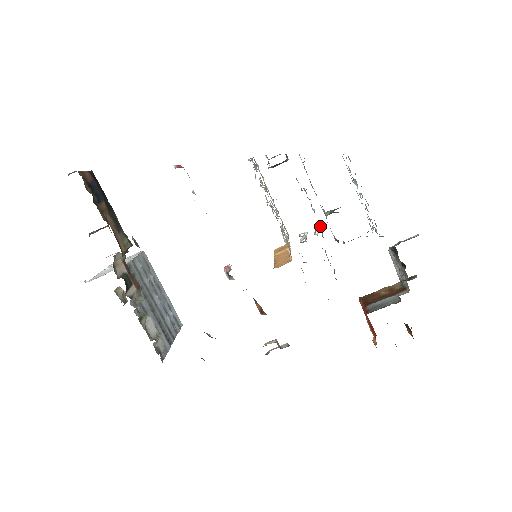
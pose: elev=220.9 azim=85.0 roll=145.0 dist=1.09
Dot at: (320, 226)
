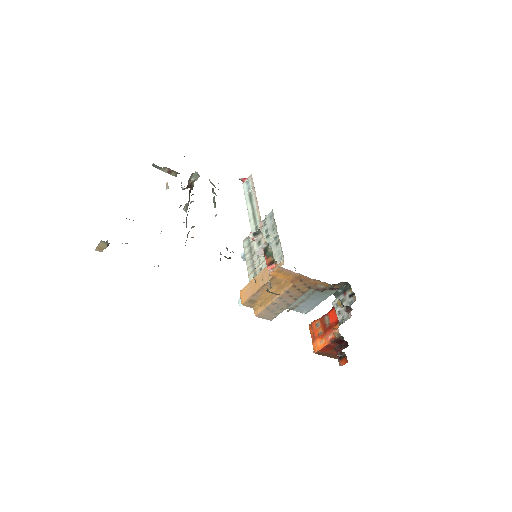
Dot at: occluded
